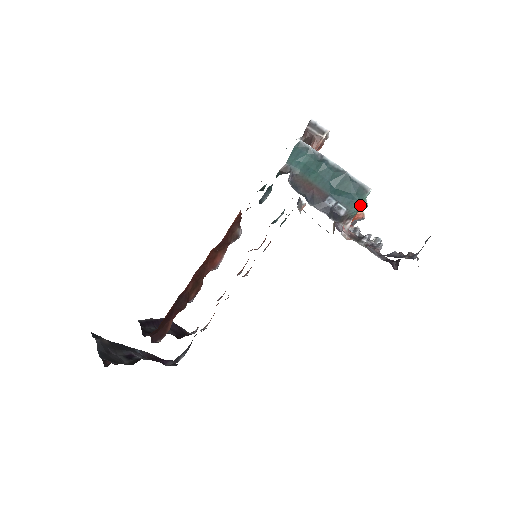
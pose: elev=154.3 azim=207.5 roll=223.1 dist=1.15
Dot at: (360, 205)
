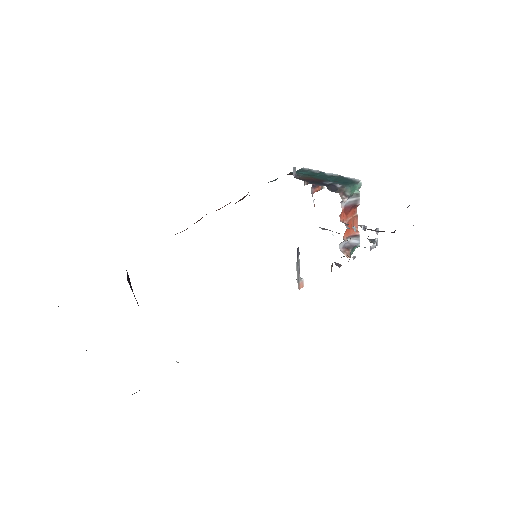
Dot at: (353, 188)
